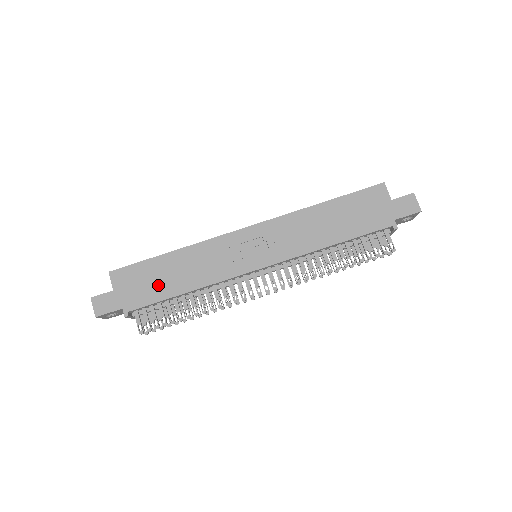
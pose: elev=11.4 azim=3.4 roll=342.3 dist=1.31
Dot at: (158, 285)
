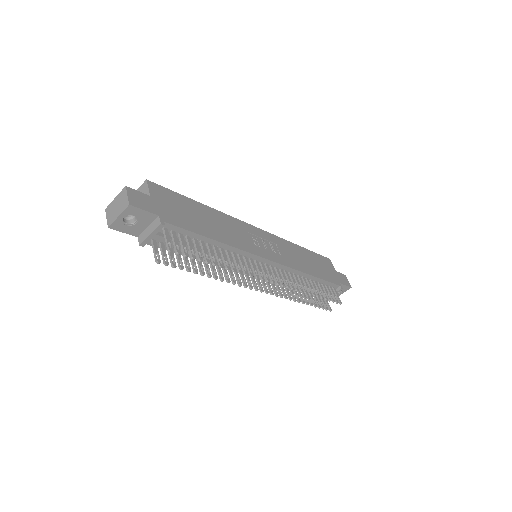
Dot at: (193, 220)
